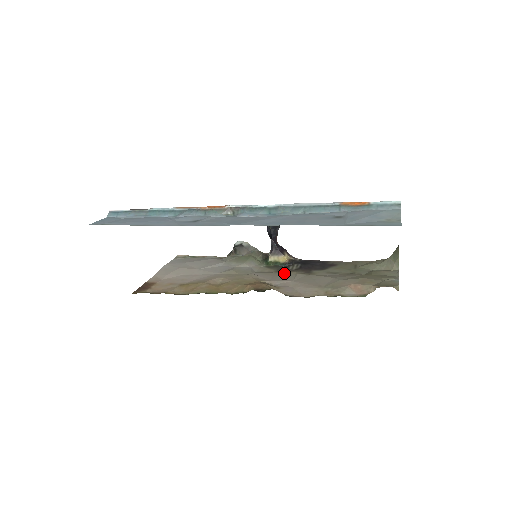
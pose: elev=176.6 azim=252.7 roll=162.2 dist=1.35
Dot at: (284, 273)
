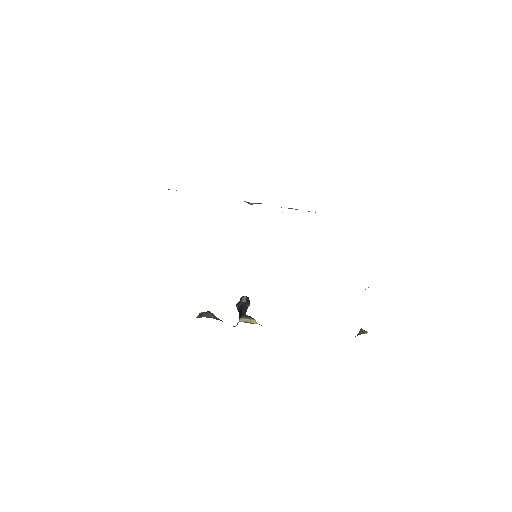
Dot at: occluded
